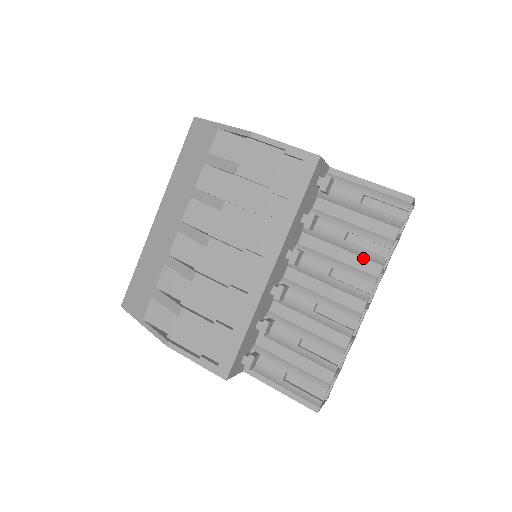
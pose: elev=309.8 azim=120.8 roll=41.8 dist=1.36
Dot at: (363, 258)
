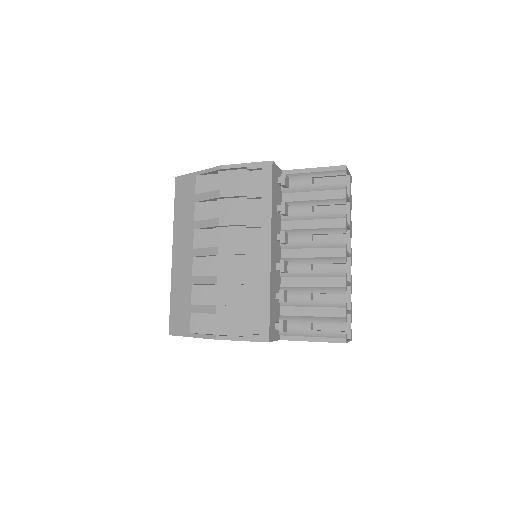
Dot at: (330, 219)
